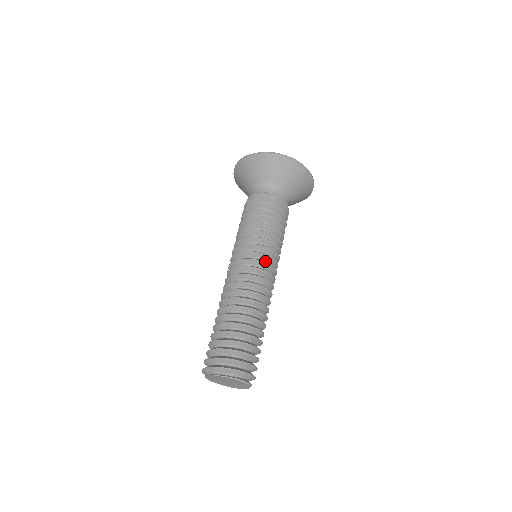
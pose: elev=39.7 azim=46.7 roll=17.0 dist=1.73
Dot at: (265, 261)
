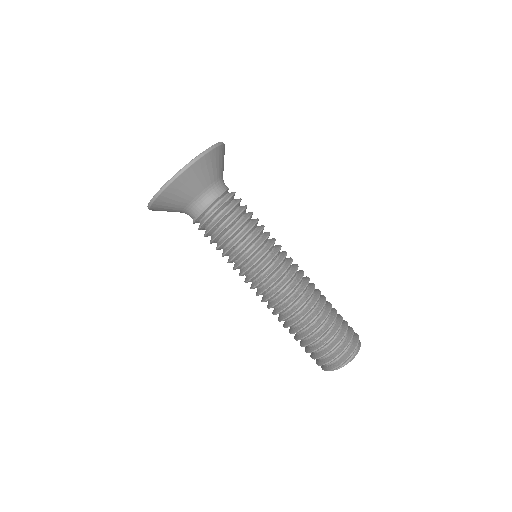
Dot at: occluded
